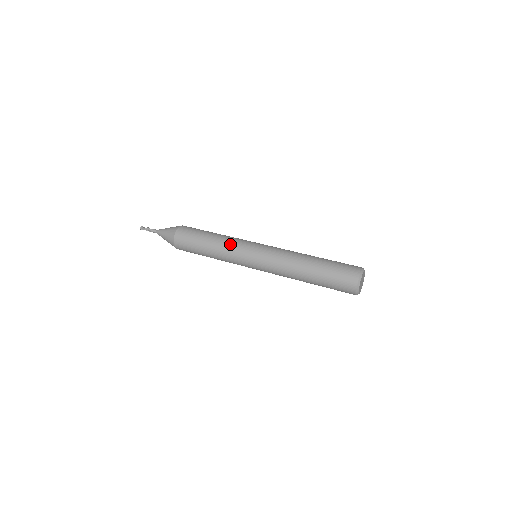
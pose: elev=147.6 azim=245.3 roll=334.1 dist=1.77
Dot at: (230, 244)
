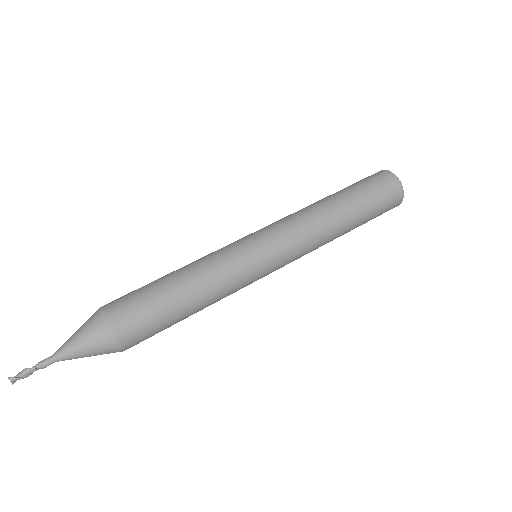
Dot at: (228, 281)
